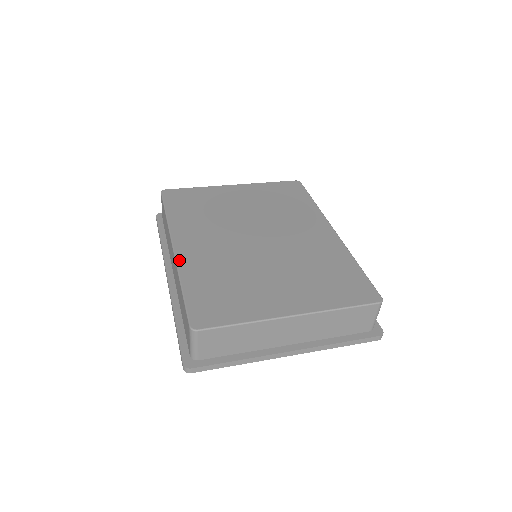
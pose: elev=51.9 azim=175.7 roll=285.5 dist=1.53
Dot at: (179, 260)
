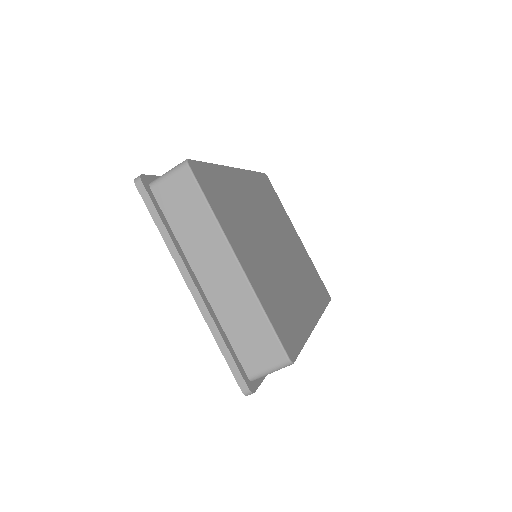
Dot at: (229, 169)
